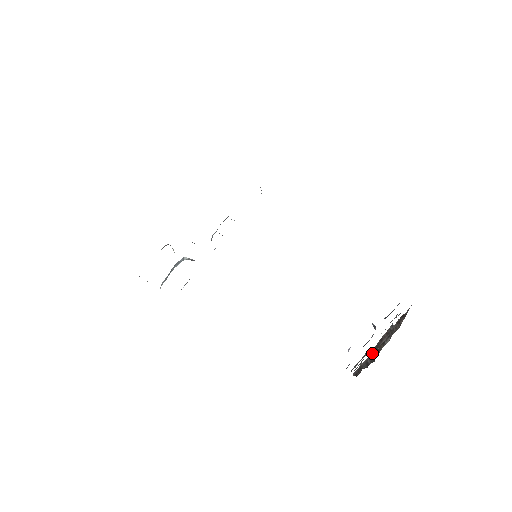
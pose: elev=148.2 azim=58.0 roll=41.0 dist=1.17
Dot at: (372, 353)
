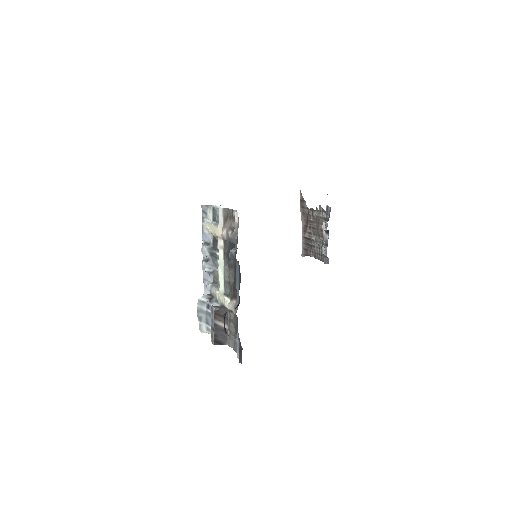
Dot at: (303, 236)
